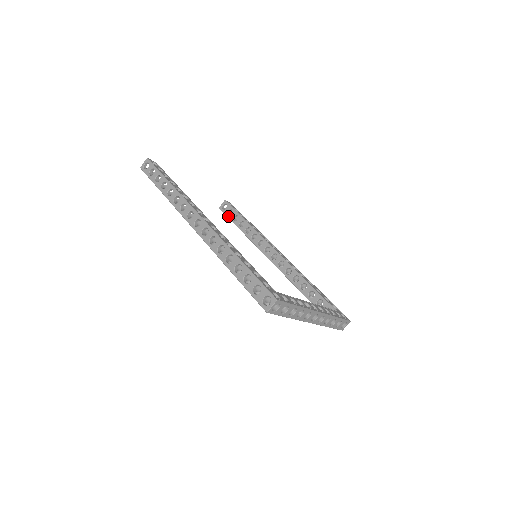
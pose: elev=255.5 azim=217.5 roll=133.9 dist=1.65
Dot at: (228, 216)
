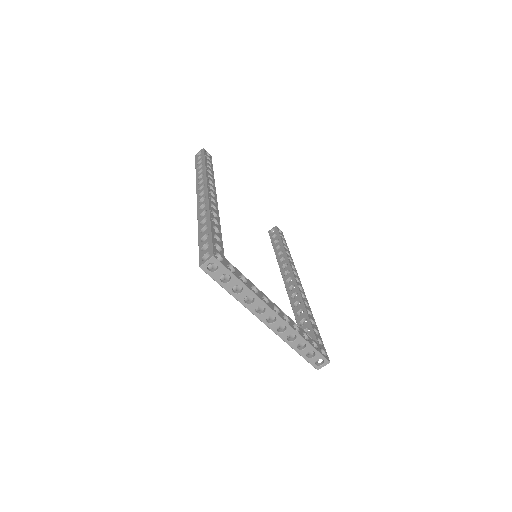
Dot at: (271, 239)
